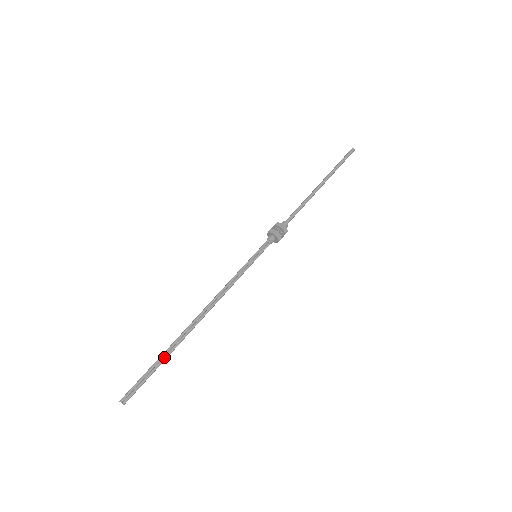
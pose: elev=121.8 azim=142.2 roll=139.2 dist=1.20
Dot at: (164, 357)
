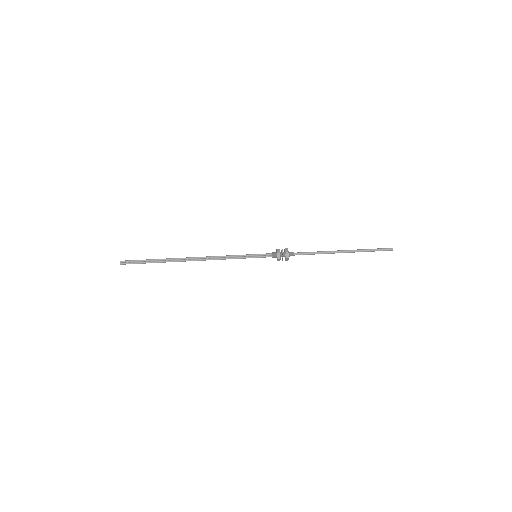
Dot at: (158, 261)
